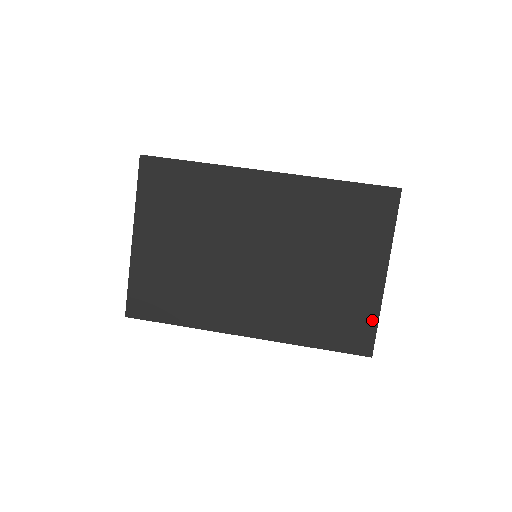
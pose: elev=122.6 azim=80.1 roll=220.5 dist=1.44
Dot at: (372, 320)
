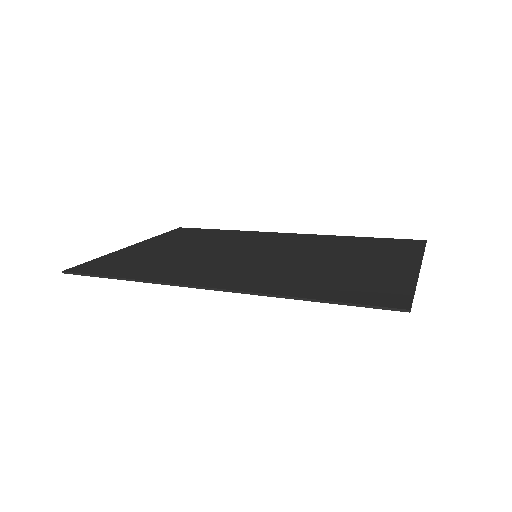
Dot at: (405, 287)
